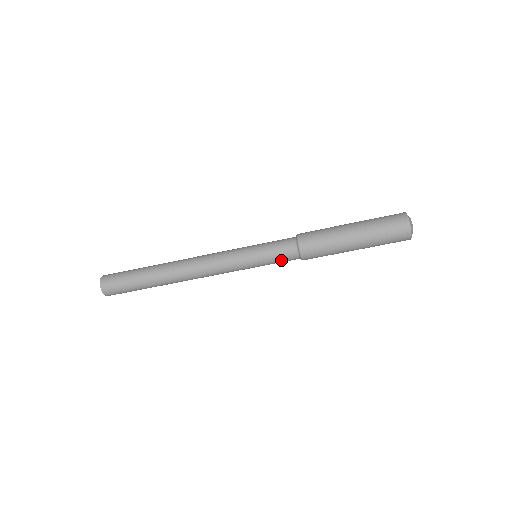
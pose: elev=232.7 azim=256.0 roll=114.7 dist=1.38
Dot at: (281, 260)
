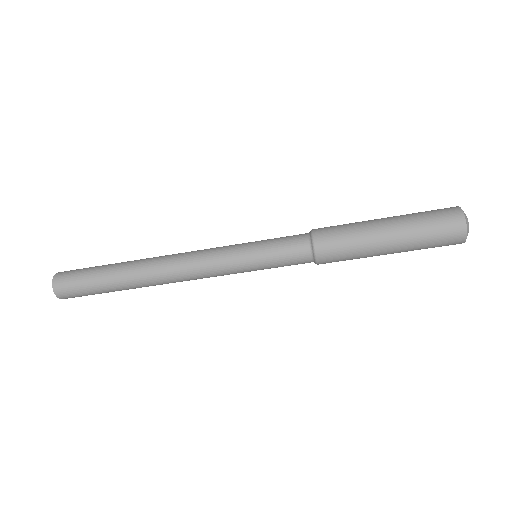
Dot at: (289, 264)
